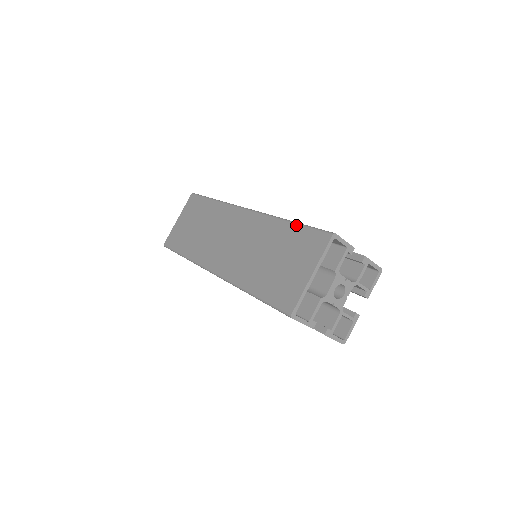
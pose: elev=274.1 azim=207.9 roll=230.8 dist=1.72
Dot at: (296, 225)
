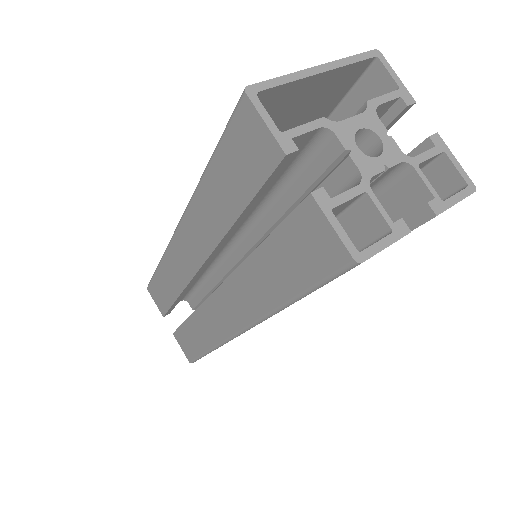
Dot at: occluded
